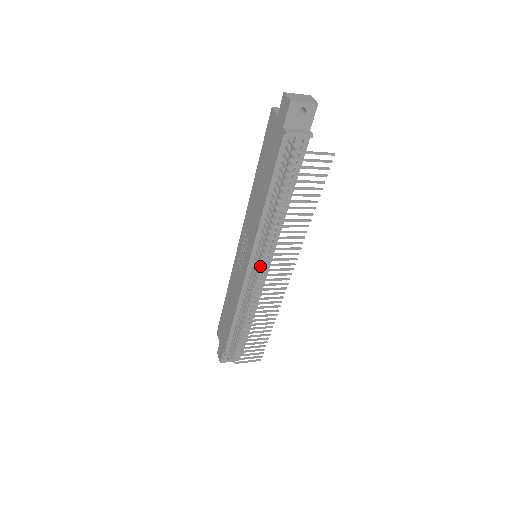
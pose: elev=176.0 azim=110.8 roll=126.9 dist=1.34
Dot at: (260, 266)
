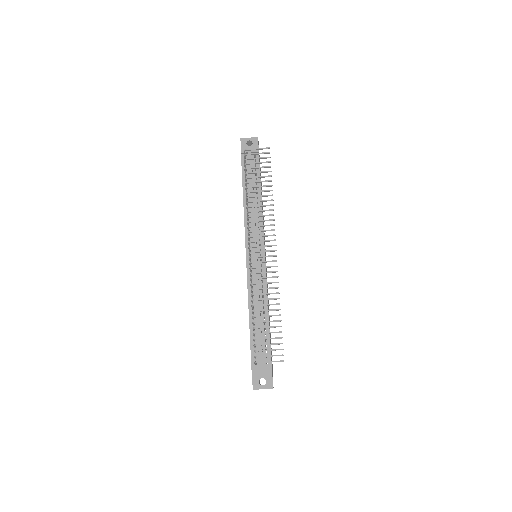
Dot at: (249, 242)
